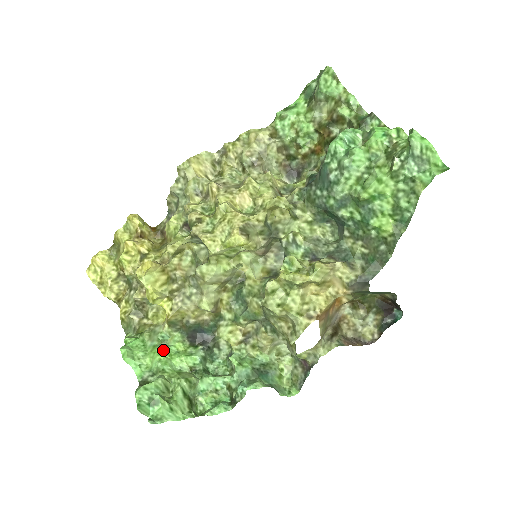
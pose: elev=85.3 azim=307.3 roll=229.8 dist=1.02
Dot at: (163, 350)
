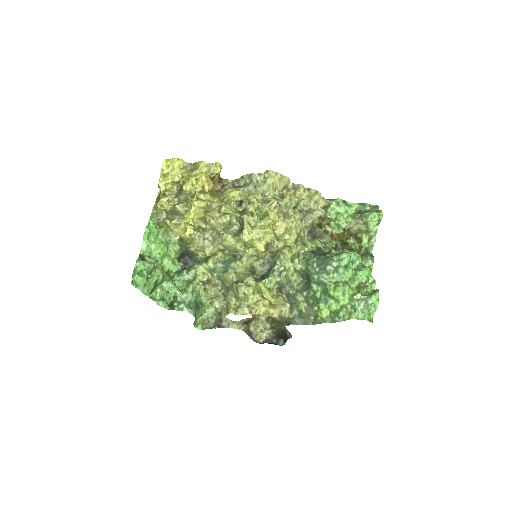
Dot at: (166, 249)
